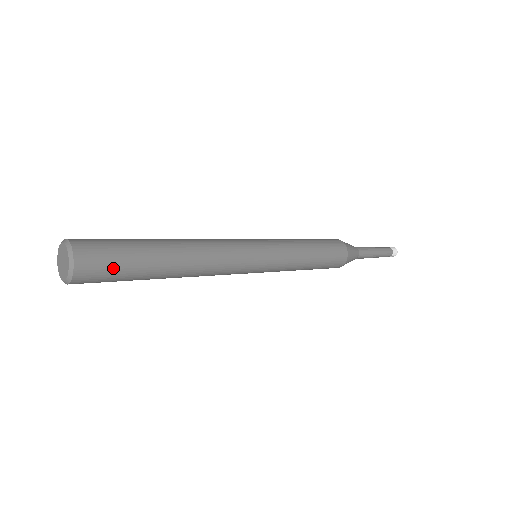
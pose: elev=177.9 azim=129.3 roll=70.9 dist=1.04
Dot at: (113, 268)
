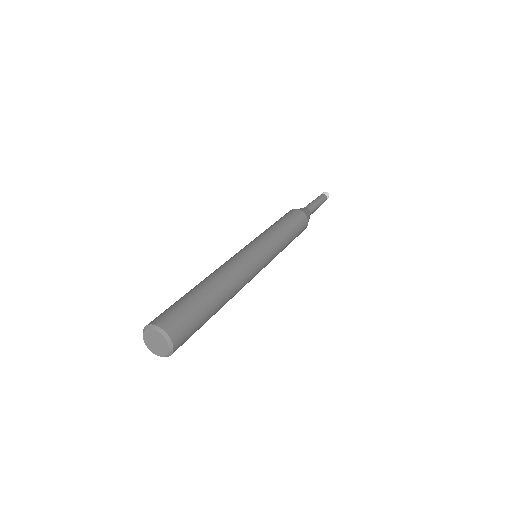
Dot at: occluded
